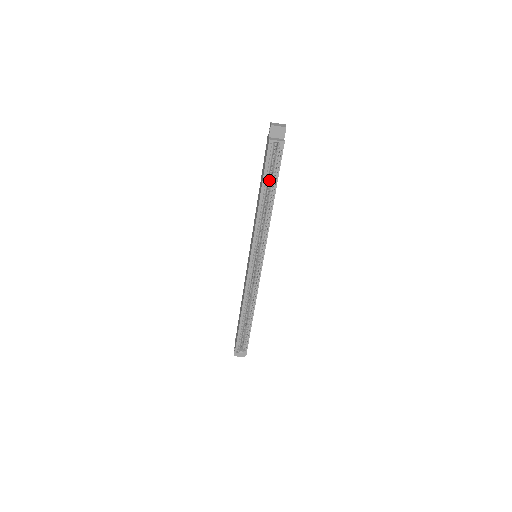
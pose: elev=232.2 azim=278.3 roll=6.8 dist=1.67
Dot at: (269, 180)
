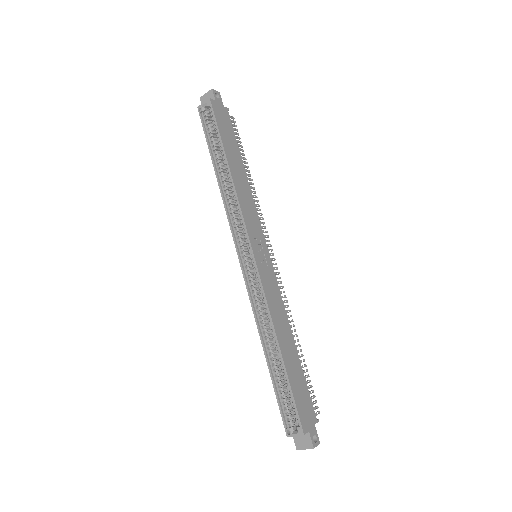
Dot at: occluded
